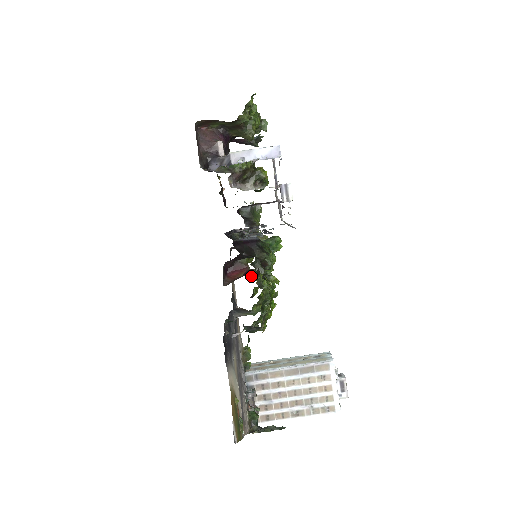
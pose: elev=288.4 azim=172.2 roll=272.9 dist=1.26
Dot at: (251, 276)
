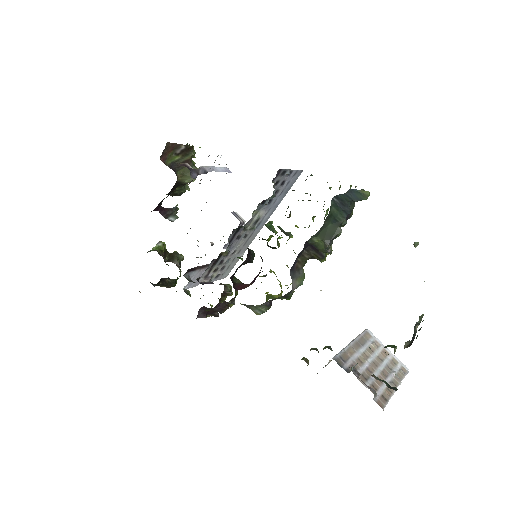
Dot at: occluded
